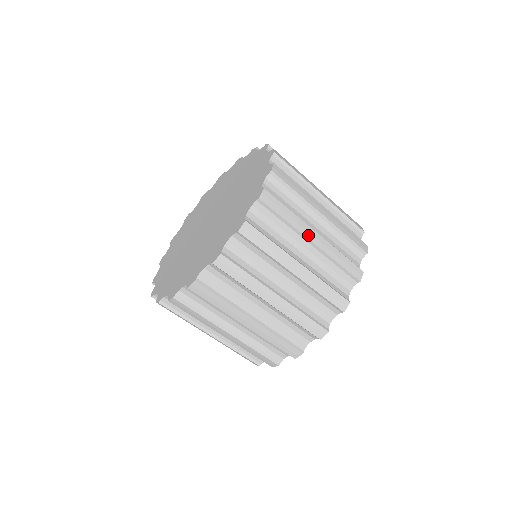
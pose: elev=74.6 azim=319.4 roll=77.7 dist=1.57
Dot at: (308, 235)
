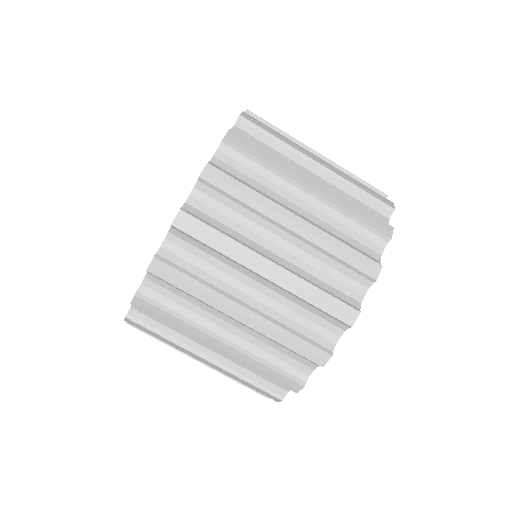
Dot at: (282, 220)
